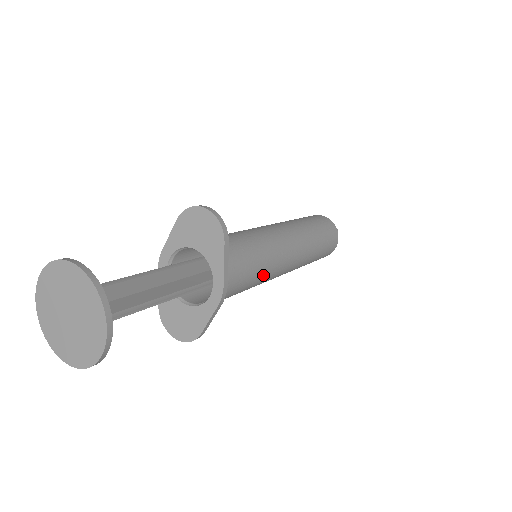
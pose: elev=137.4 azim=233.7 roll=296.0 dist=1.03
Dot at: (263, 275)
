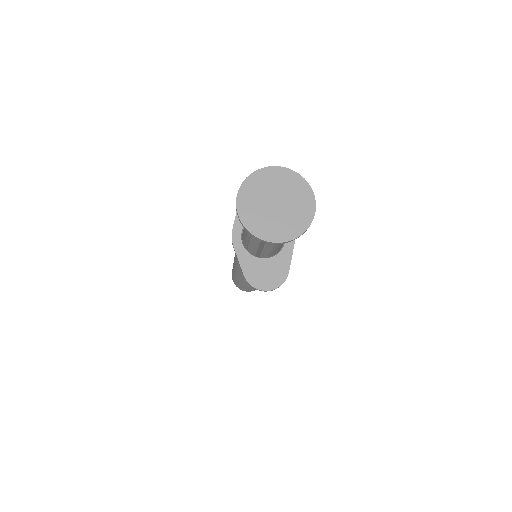
Dot at: occluded
